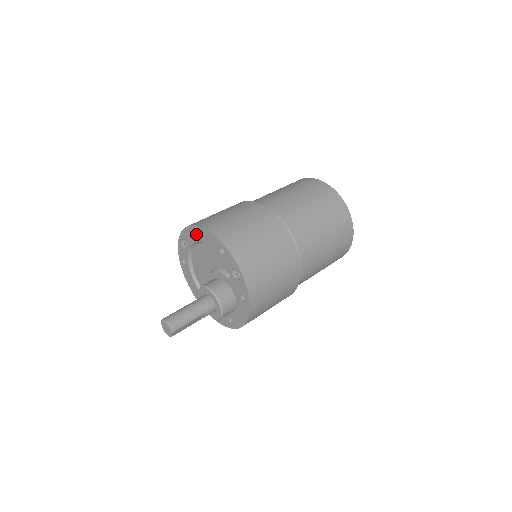
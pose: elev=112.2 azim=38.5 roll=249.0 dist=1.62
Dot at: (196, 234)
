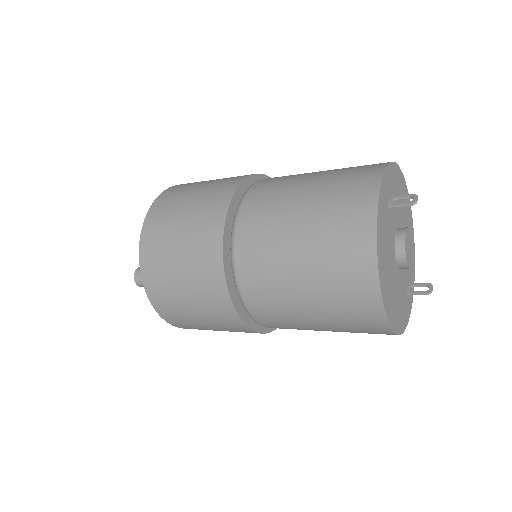
Dot at: occluded
